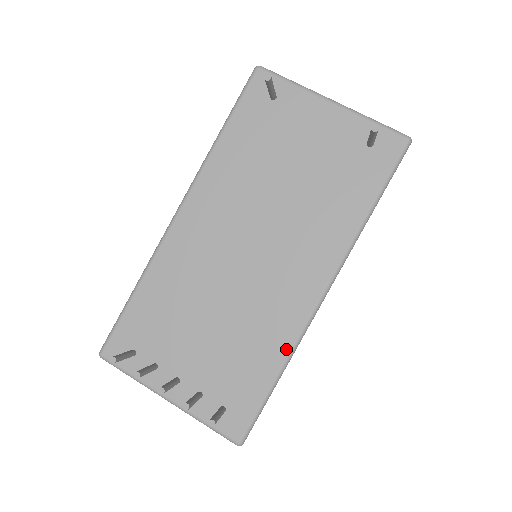
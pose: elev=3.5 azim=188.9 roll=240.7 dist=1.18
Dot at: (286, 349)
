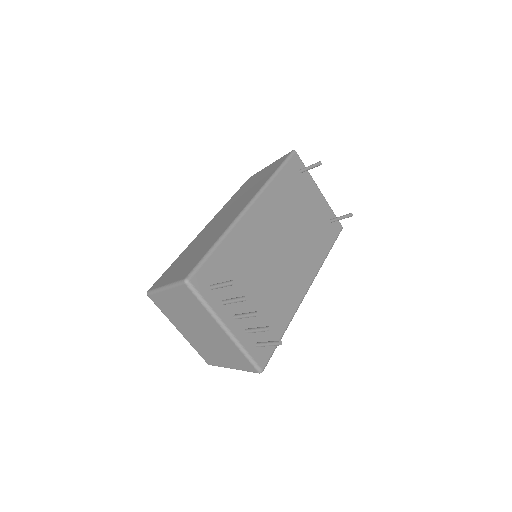
Dot at: (291, 315)
